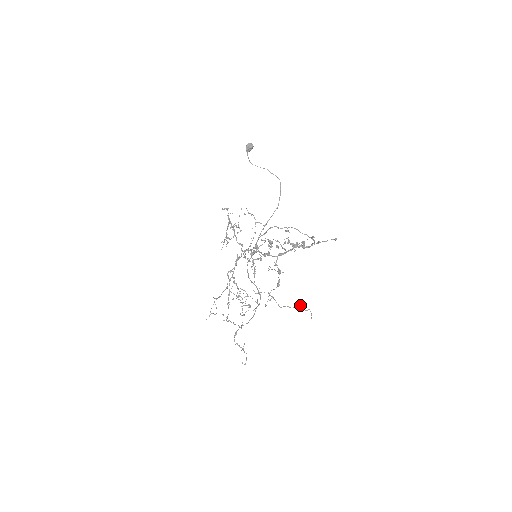
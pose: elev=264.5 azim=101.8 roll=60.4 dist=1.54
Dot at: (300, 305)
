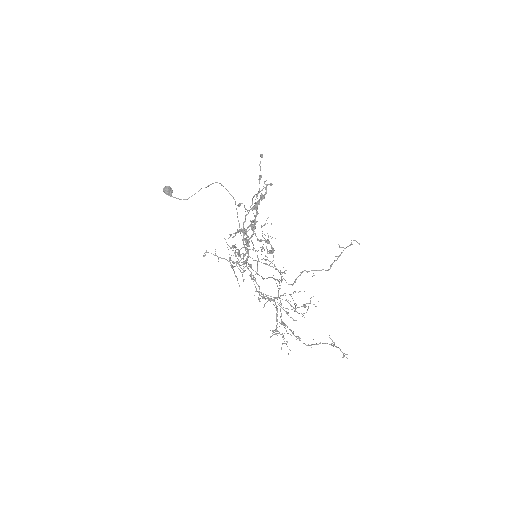
Dot at: (341, 247)
